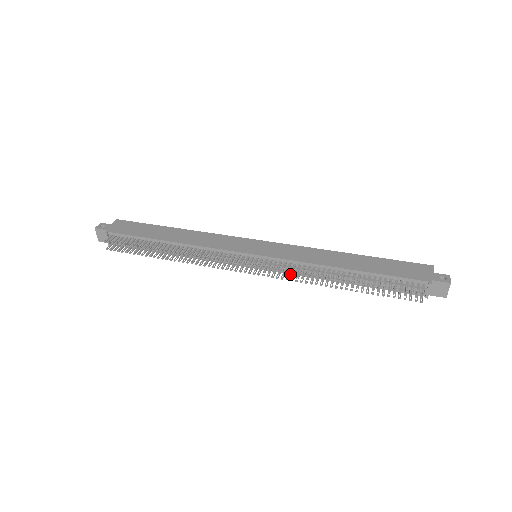
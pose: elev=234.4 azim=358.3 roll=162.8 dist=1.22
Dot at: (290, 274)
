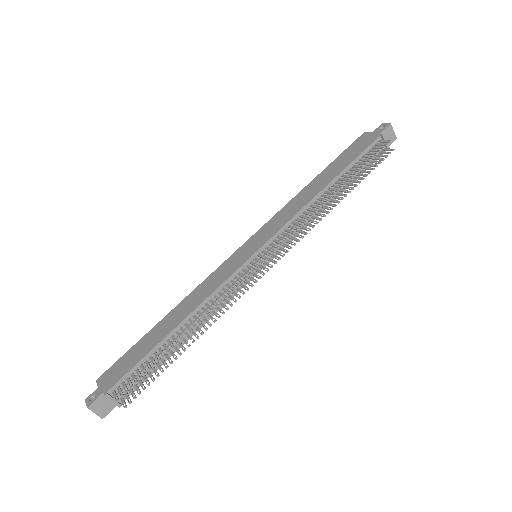
Dot at: occluded
